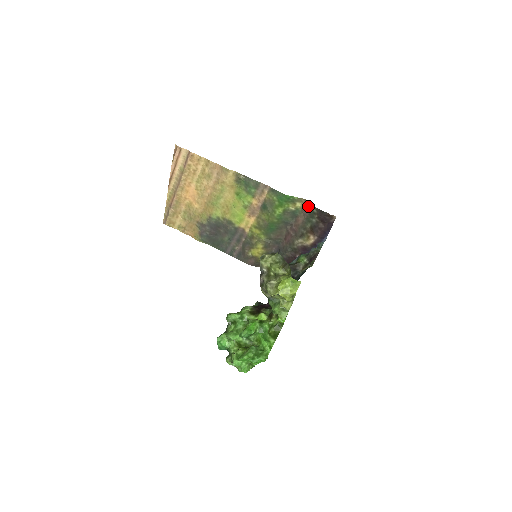
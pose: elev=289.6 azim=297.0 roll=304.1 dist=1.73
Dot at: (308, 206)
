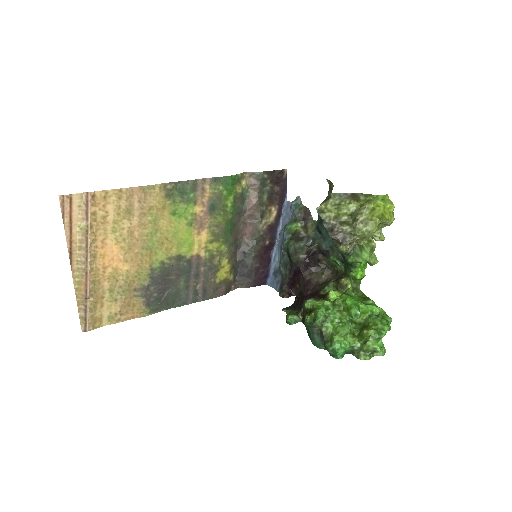
Dot at: (255, 176)
